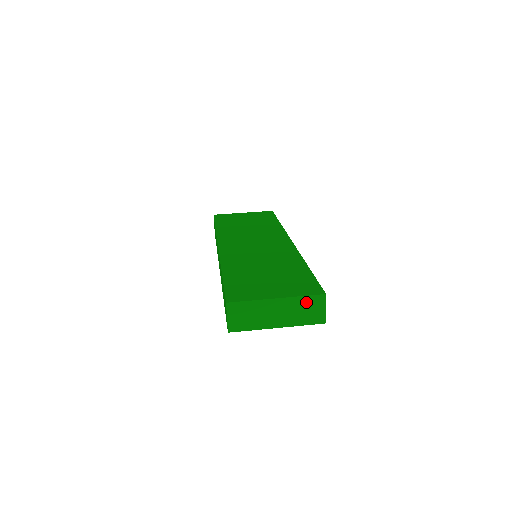
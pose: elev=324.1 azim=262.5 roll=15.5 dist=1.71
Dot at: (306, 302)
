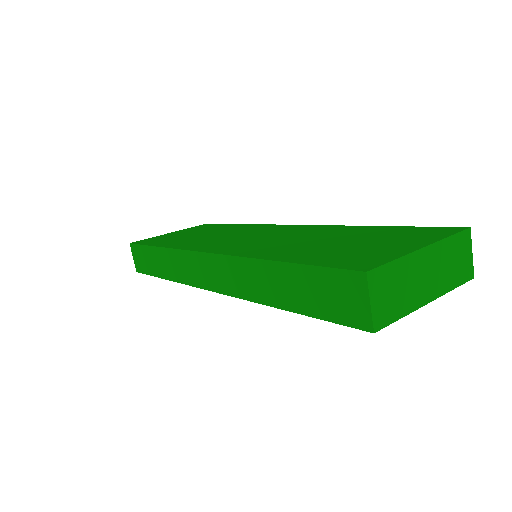
Dot at: (453, 246)
